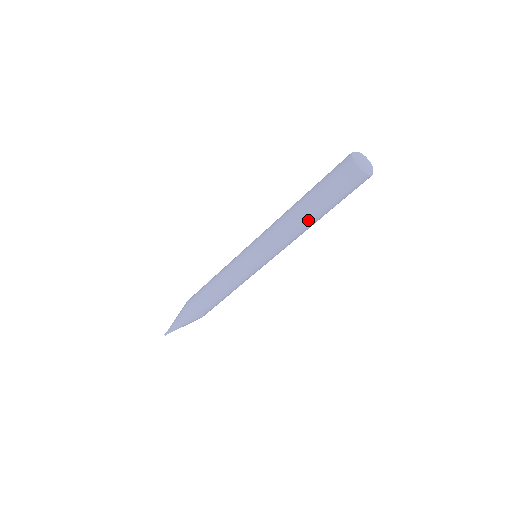
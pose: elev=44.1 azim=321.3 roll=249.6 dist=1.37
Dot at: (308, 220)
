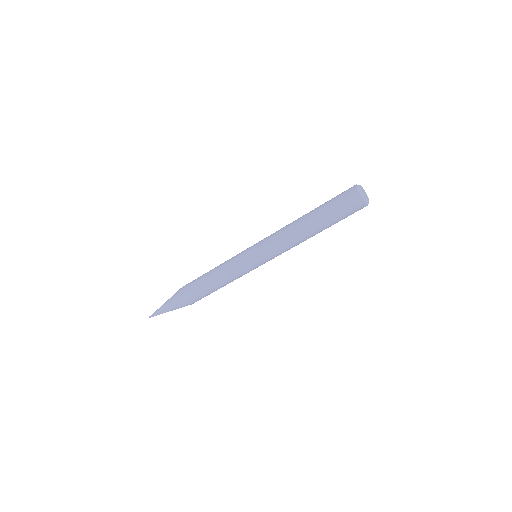
Dot at: (313, 234)
